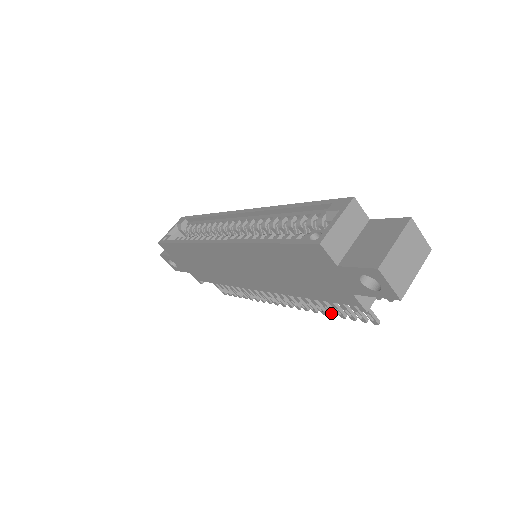
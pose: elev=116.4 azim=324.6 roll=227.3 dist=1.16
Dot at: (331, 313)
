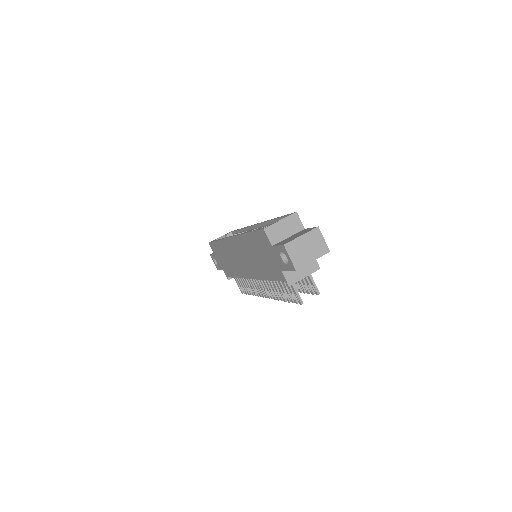
Dot at: (284, 298)
